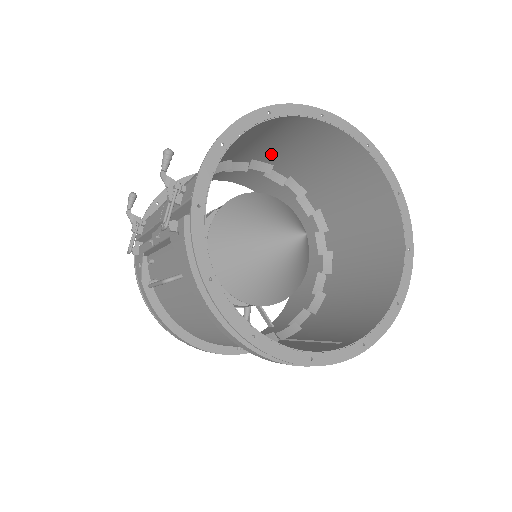
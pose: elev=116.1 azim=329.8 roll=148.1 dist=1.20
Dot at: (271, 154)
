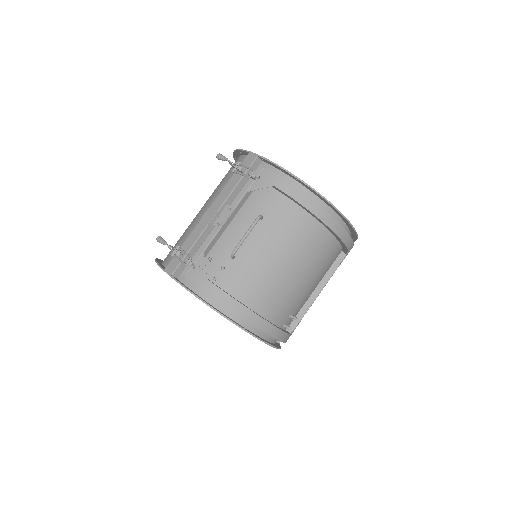
Dot at: occluded
